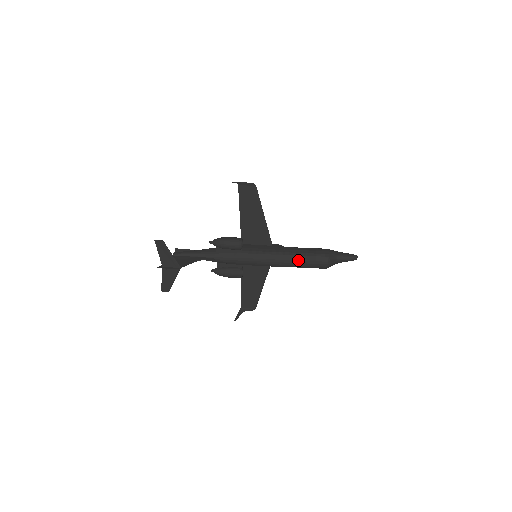
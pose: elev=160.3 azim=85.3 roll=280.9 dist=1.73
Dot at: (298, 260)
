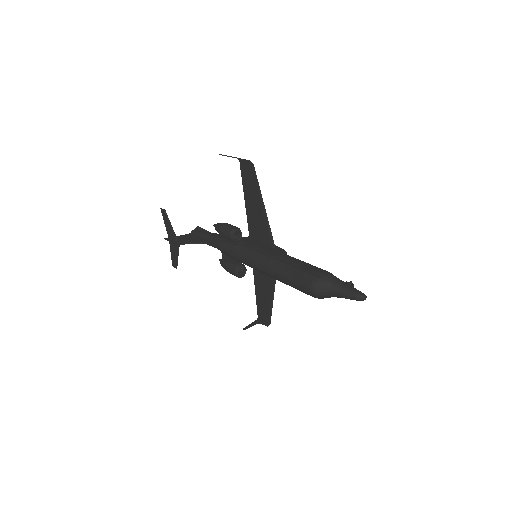
Dot at: (283, 274)
